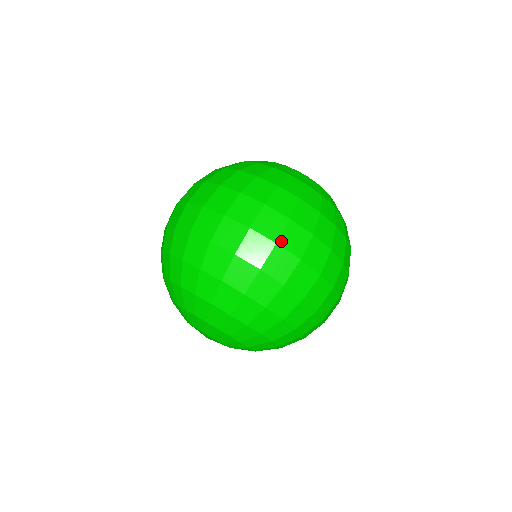
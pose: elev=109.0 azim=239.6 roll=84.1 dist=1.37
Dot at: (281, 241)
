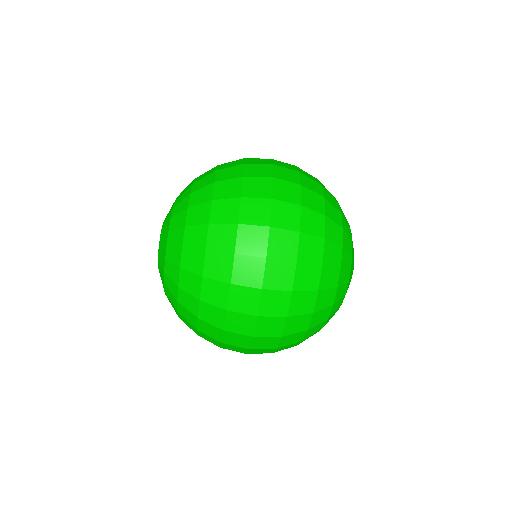
Dot at: (276, 167)
